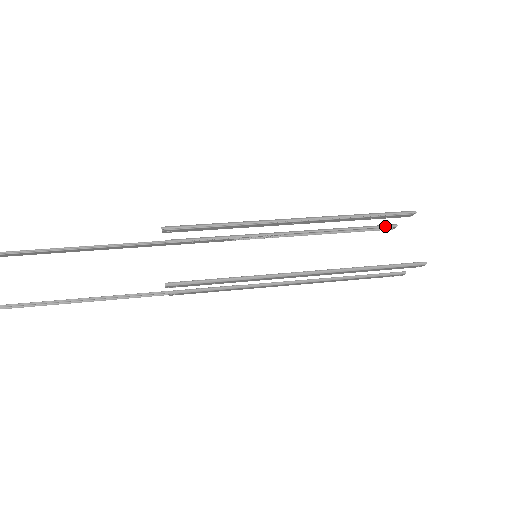
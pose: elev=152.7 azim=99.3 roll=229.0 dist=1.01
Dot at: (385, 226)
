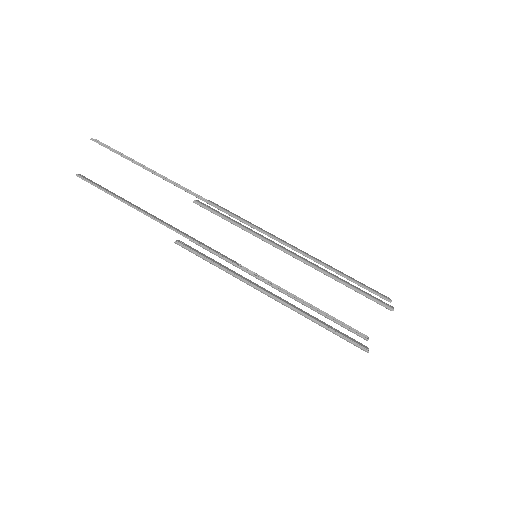
Dot at: (380, 296)
